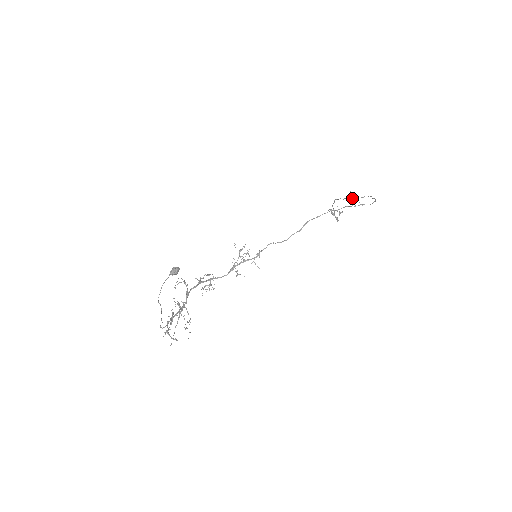
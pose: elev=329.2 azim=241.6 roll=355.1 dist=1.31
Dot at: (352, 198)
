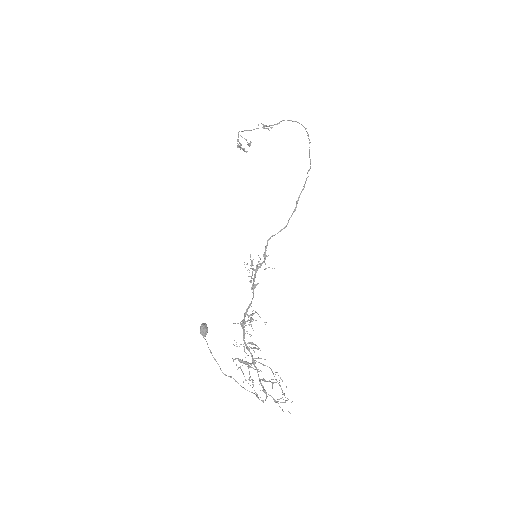
Dot at: (264, 127)
